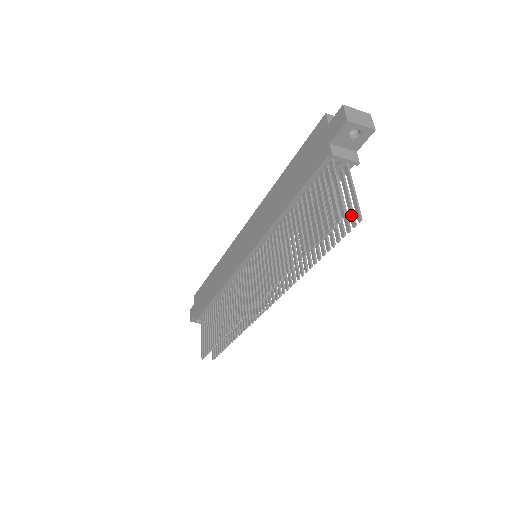
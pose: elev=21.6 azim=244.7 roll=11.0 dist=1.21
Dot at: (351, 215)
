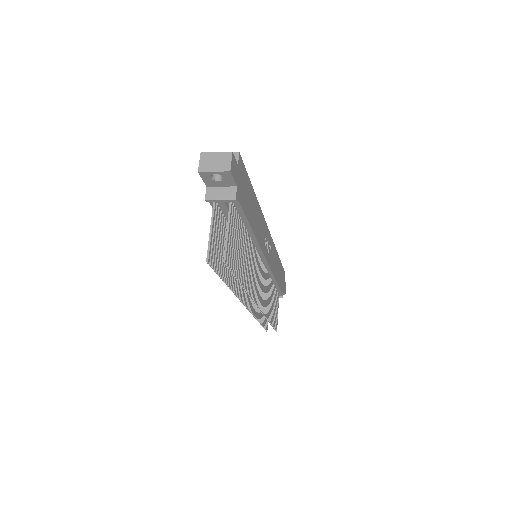
Dot at: occluded
